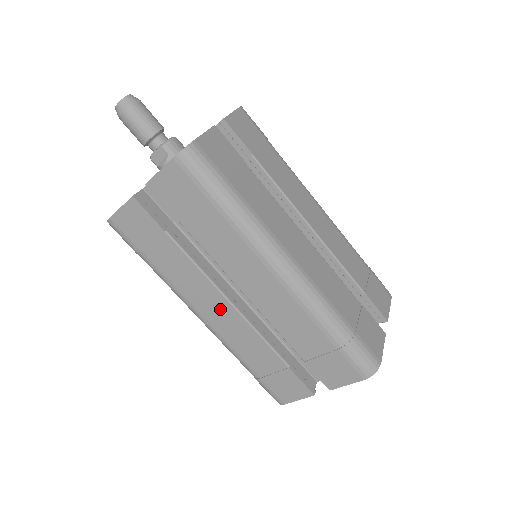
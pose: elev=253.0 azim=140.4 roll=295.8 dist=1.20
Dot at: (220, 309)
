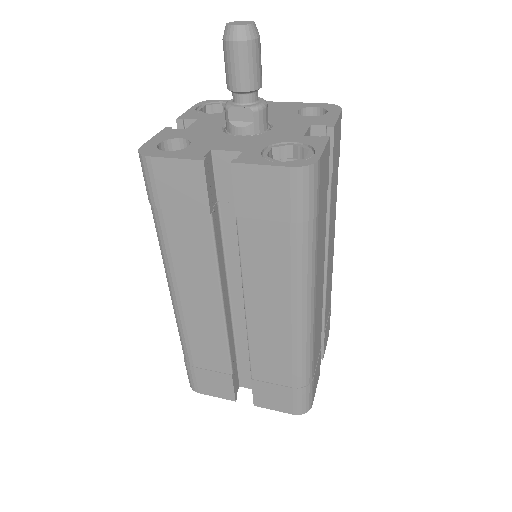
Dot at: (206, 303)
